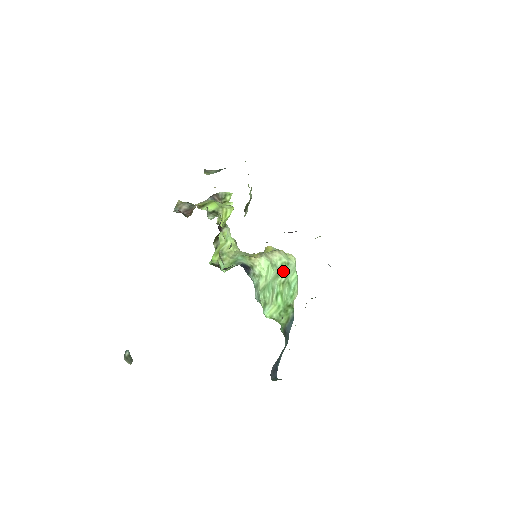
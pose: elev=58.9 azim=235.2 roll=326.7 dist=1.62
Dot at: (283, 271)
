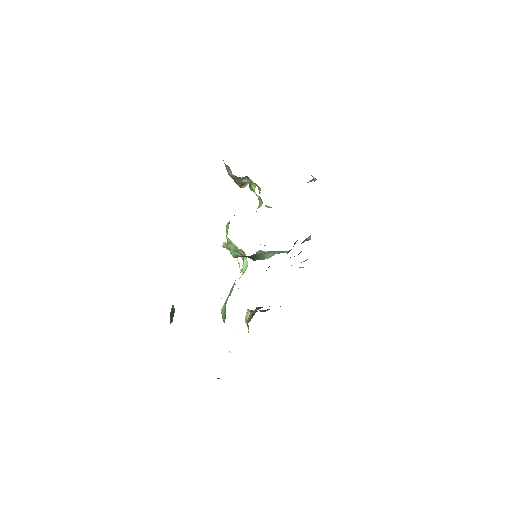
Dot at: occluded
